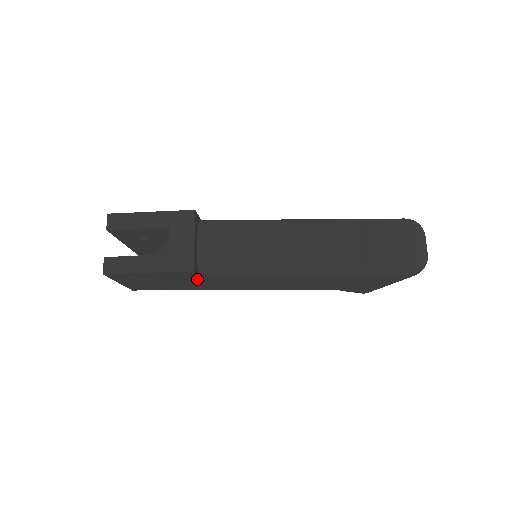
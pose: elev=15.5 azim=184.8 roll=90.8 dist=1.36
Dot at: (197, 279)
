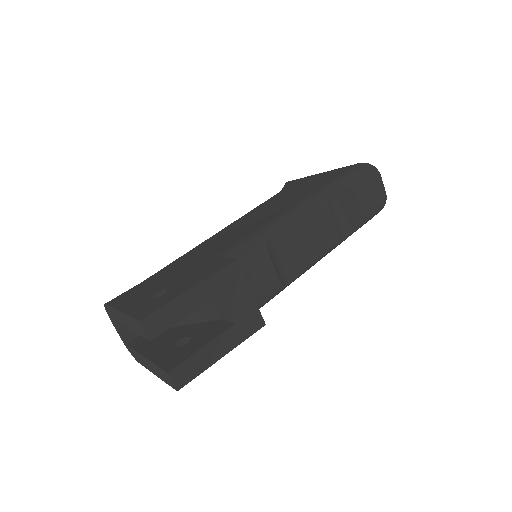
Dot at: occluded
